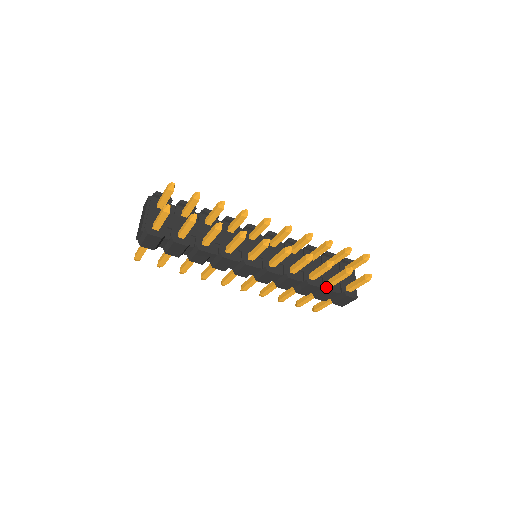
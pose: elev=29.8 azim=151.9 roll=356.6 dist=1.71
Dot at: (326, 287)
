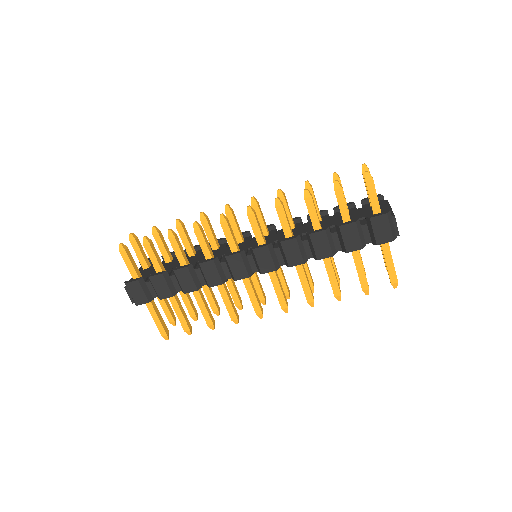
Dot at: (336, 226)
